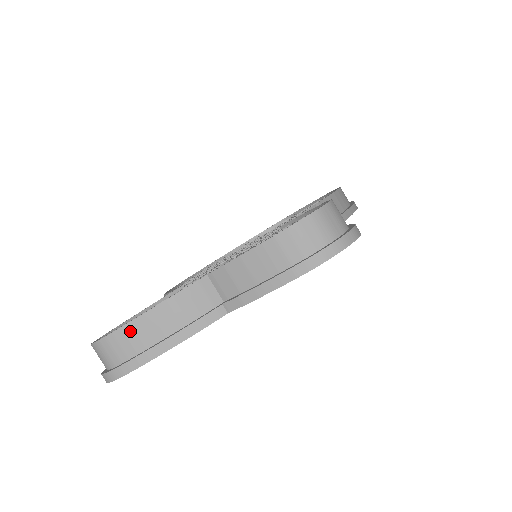
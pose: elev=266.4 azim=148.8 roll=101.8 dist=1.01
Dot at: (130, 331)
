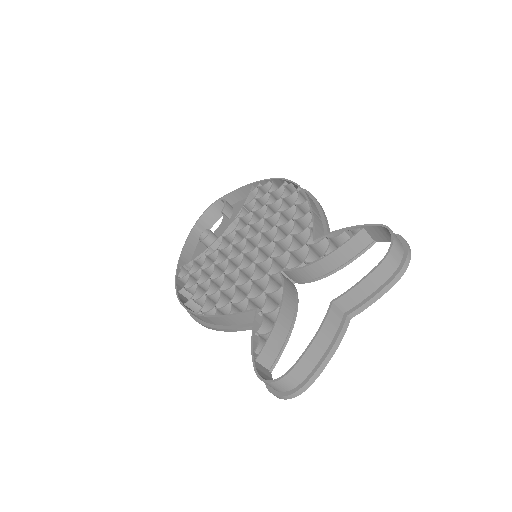
Dot at: (304, 361)
